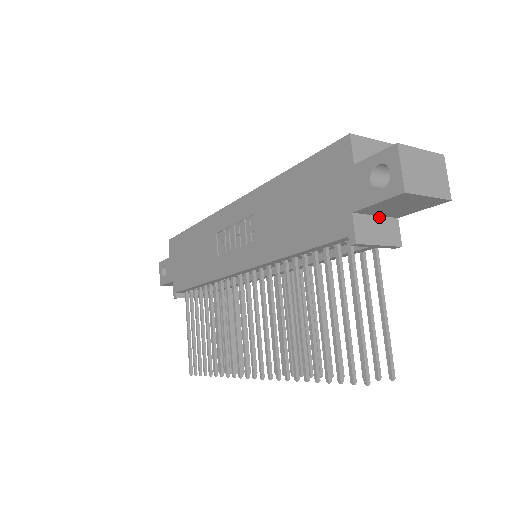
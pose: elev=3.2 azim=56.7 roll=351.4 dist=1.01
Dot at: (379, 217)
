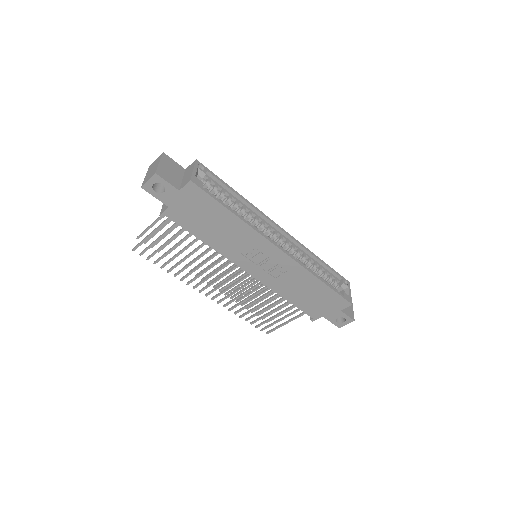
Dot at: occluded
